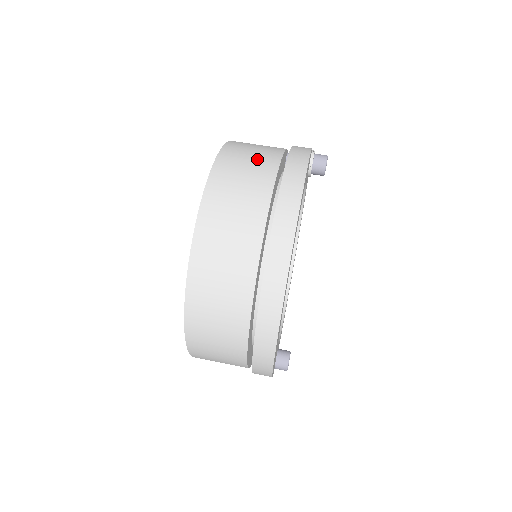
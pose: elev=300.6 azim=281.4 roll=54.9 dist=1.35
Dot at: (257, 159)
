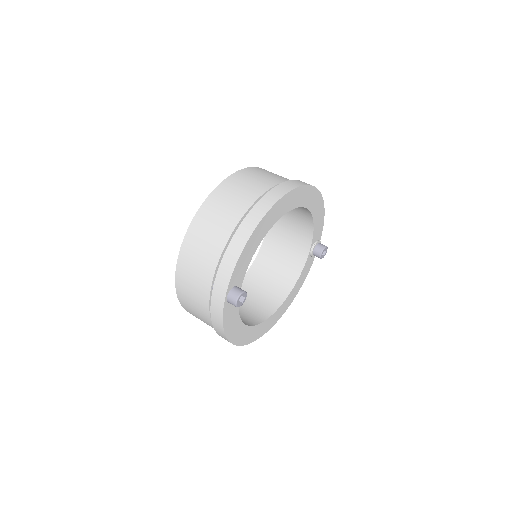
Dot at: occluded
